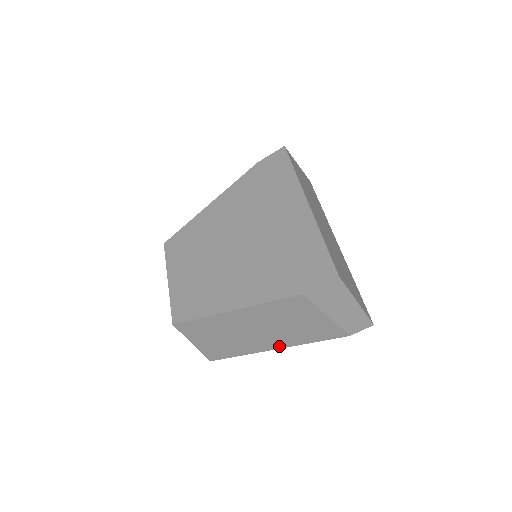
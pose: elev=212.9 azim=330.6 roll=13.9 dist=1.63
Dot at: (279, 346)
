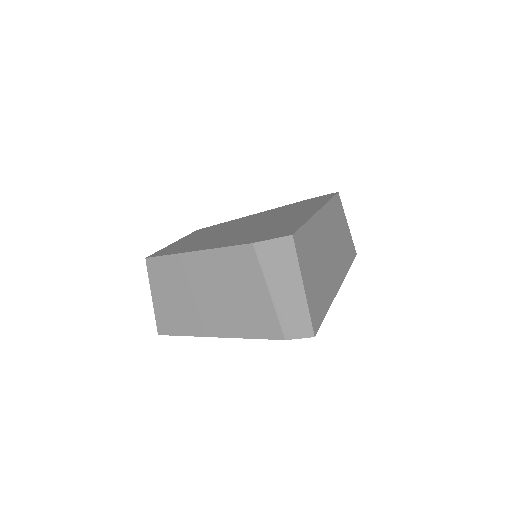
Dot at: (218, 332)
